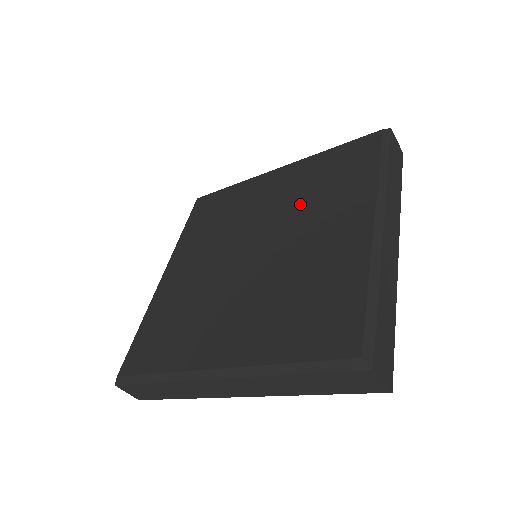
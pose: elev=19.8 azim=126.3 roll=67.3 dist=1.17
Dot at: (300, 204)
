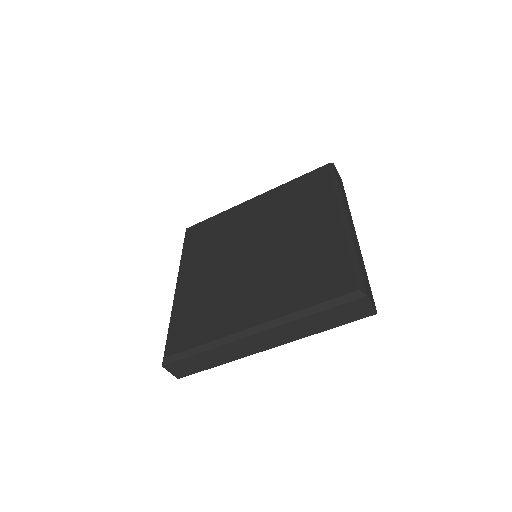
Dot at: (282, 217)
